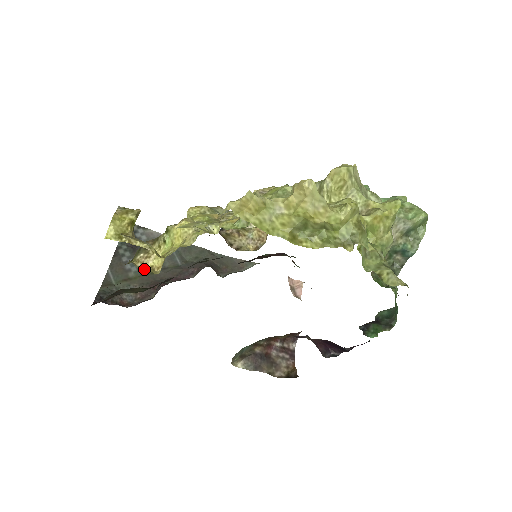
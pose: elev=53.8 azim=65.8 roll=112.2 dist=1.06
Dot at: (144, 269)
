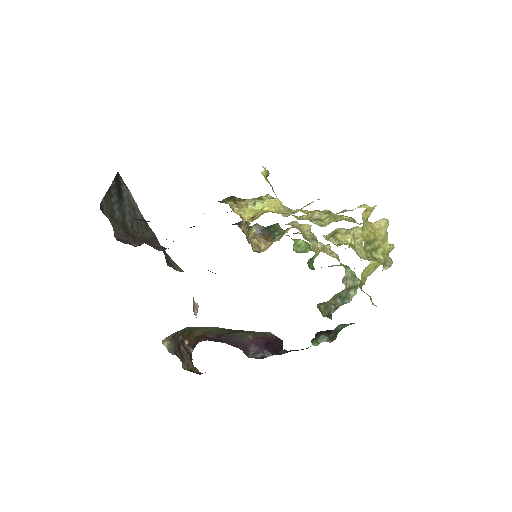
Dot at: (236, 213)
